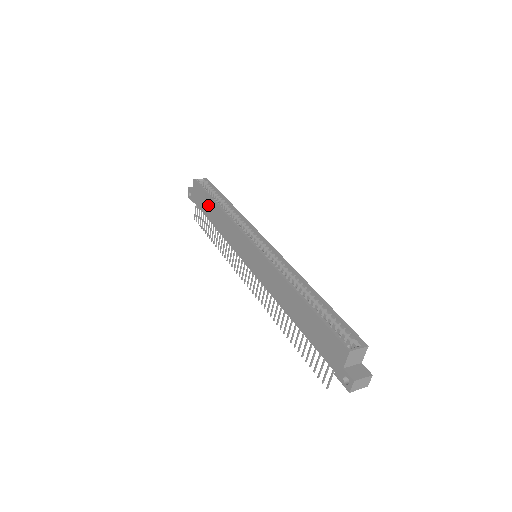
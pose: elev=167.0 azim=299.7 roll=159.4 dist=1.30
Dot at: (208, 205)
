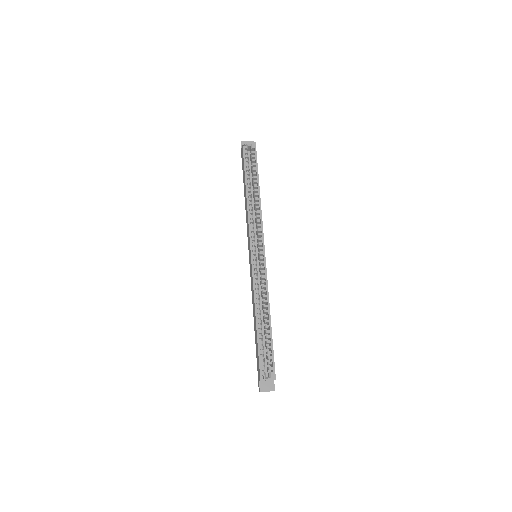
Dot at: (244, 180)
